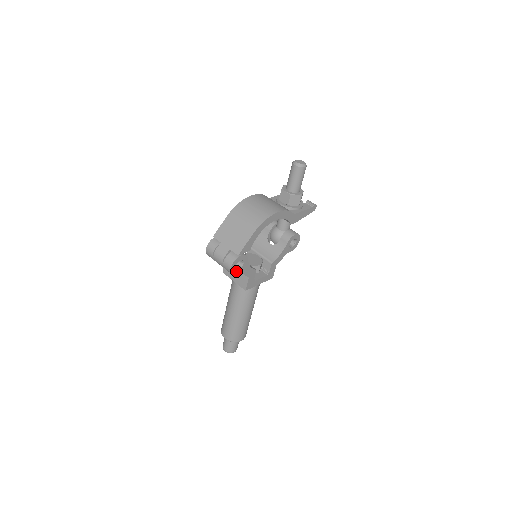
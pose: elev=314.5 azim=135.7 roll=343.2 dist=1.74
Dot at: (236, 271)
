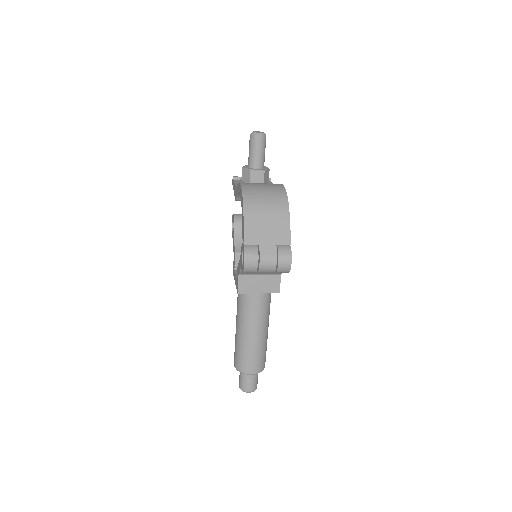
Dot at: occluded
